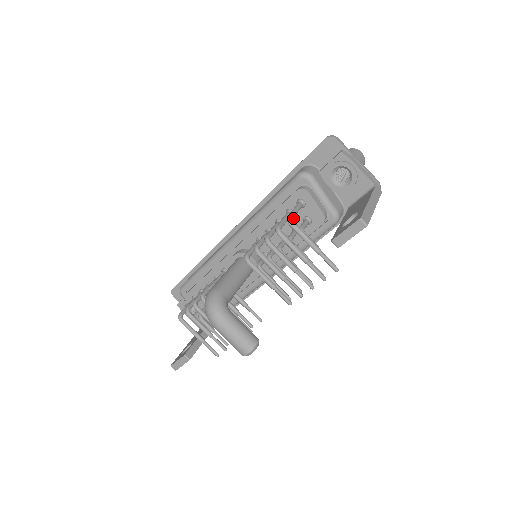
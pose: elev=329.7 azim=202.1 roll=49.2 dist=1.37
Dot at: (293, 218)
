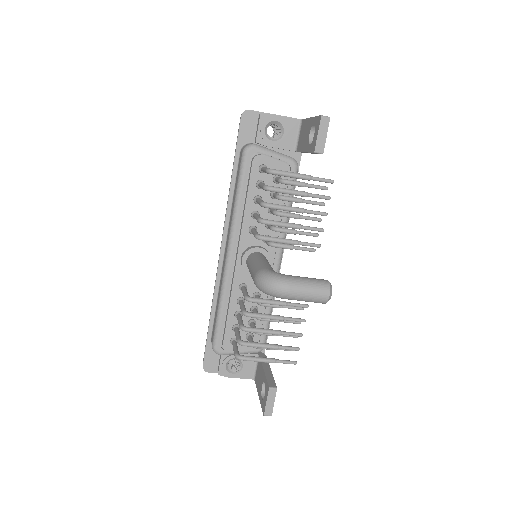
Dot at: occluded
